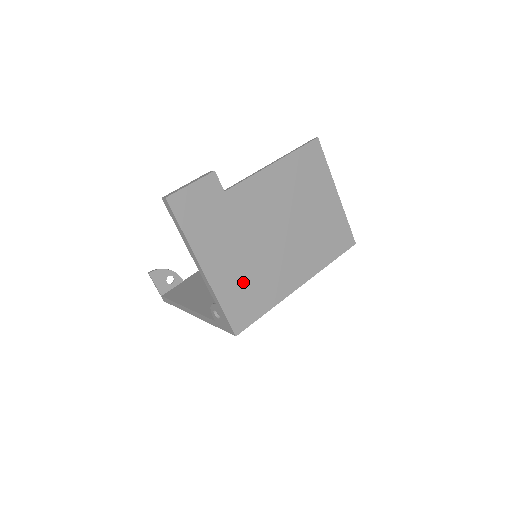
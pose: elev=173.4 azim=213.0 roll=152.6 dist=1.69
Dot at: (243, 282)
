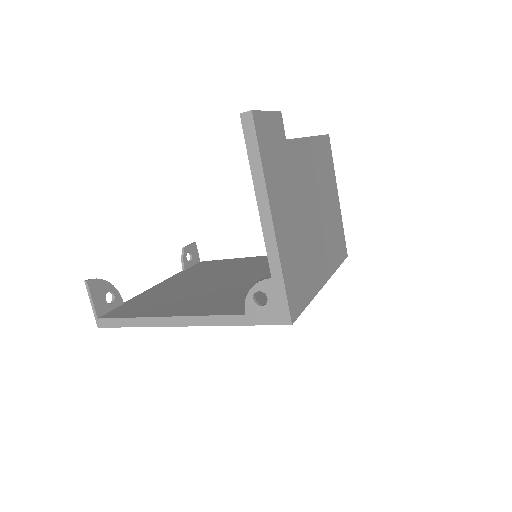
Dot at: (296, 255)
